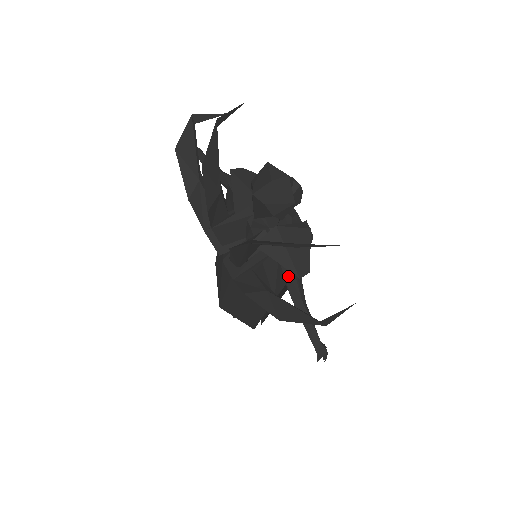
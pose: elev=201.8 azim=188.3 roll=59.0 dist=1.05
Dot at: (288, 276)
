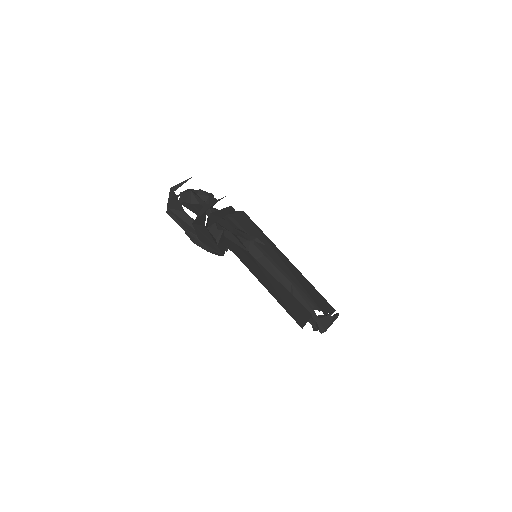
Dot at: (225, 226)
